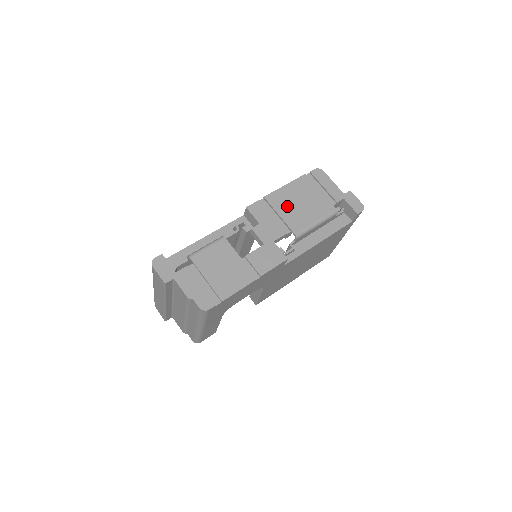
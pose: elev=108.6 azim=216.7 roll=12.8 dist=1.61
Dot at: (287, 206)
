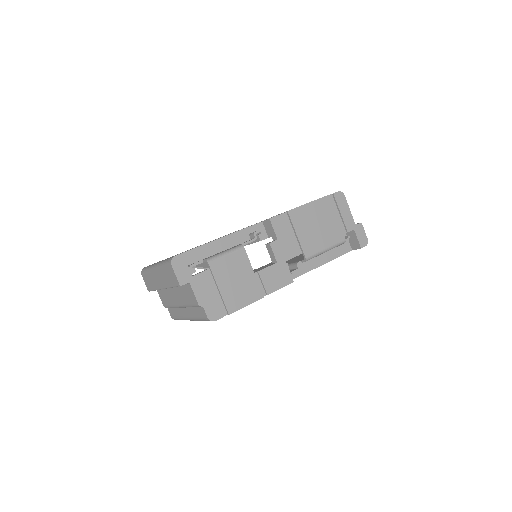
Dot at: (305, 226)
